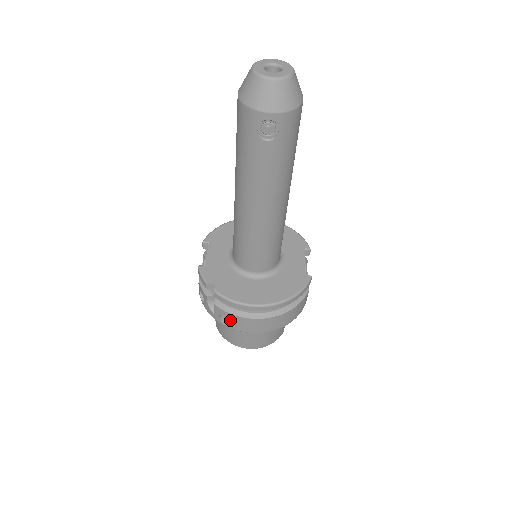
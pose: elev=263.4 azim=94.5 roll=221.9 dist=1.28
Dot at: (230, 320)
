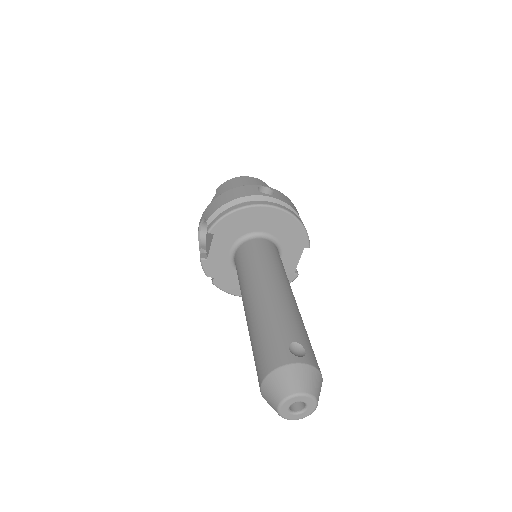
Dot at: occluded
